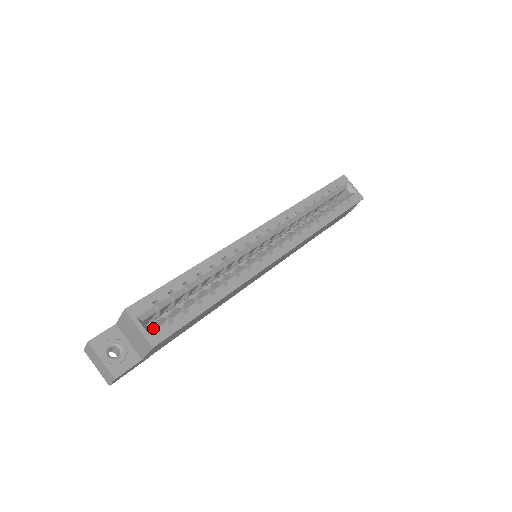
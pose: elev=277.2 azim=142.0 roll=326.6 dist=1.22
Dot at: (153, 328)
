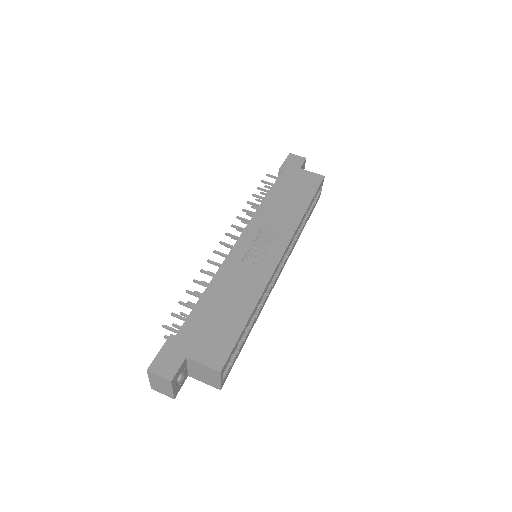
Dot at: (224, 375)
